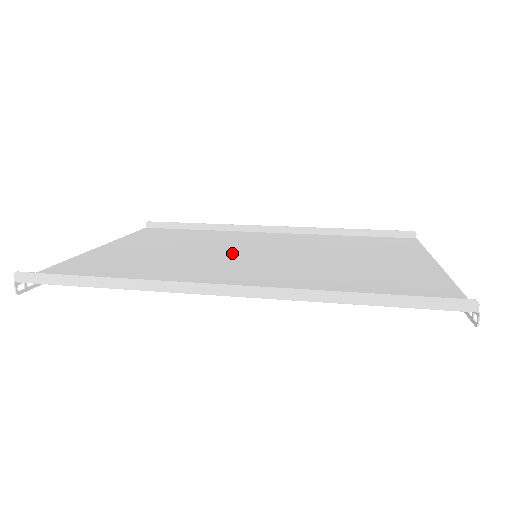
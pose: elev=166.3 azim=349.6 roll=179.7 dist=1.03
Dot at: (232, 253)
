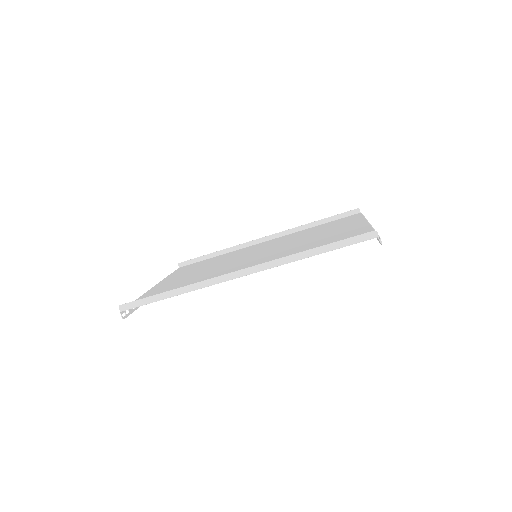
Dot at: occluded
